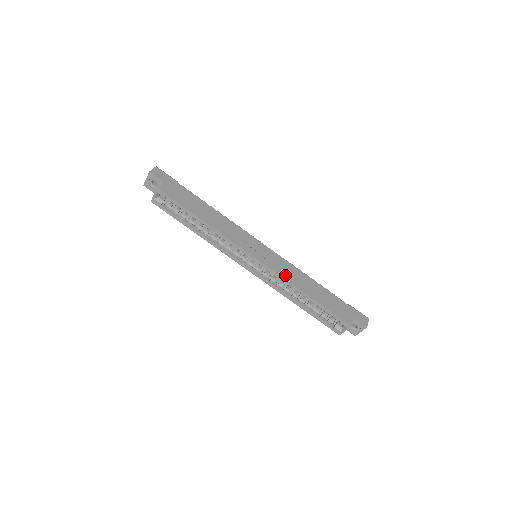
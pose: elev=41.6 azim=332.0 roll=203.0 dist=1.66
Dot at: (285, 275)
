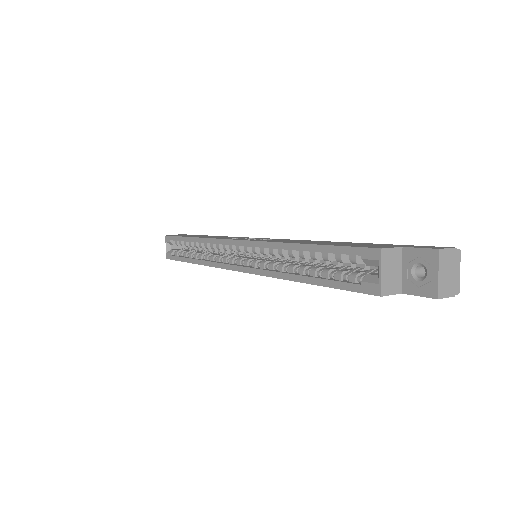
Dot at: (272, 241)
